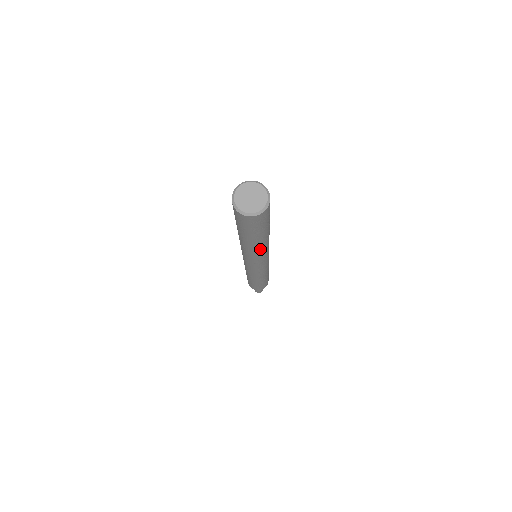
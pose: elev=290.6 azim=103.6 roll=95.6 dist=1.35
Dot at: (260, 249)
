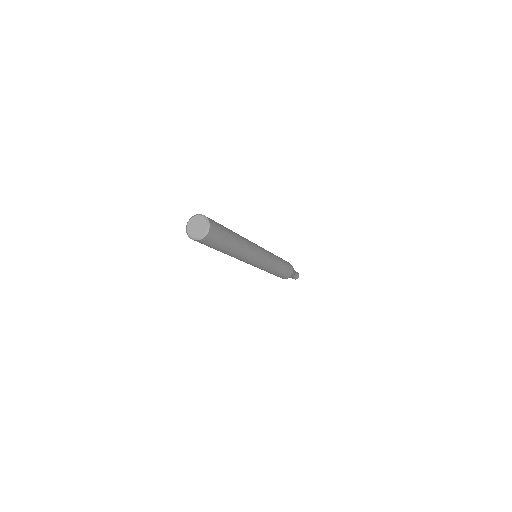
Dot at: (243, 251)
